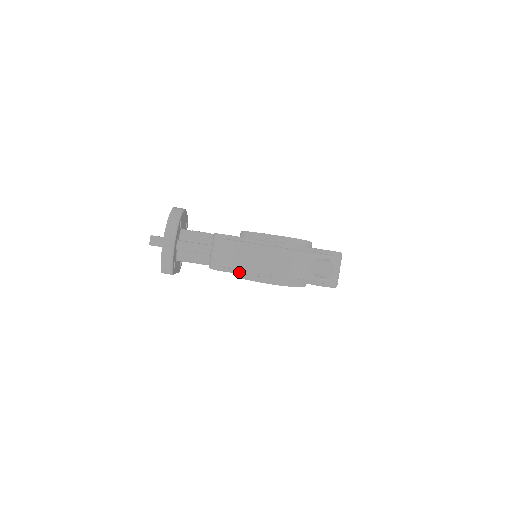
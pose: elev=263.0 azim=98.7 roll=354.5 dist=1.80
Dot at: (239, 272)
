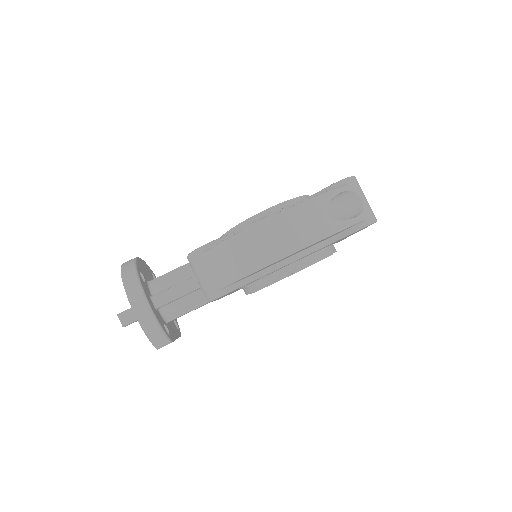
Dot at: (248, 281)
